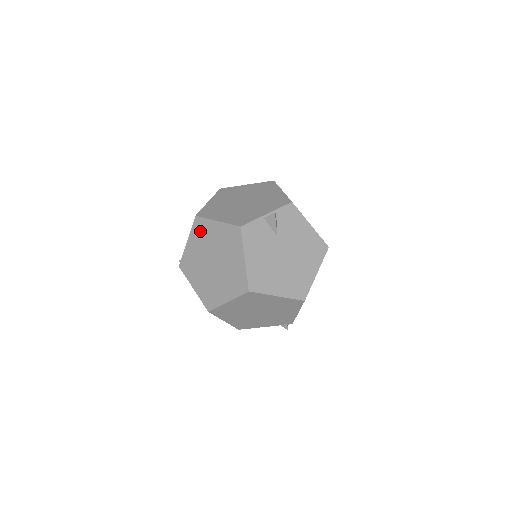
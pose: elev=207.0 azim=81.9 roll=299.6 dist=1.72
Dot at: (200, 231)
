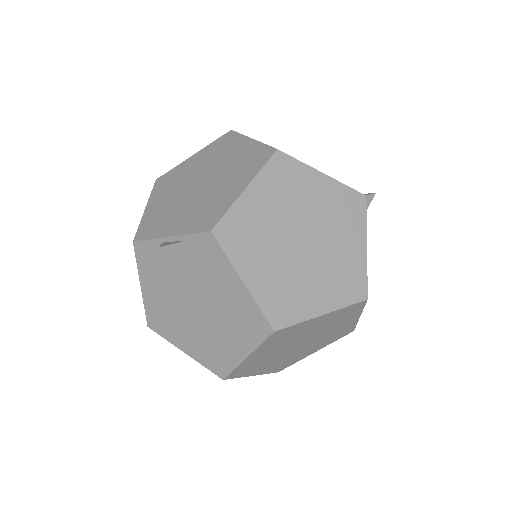
Dot at: occluded
